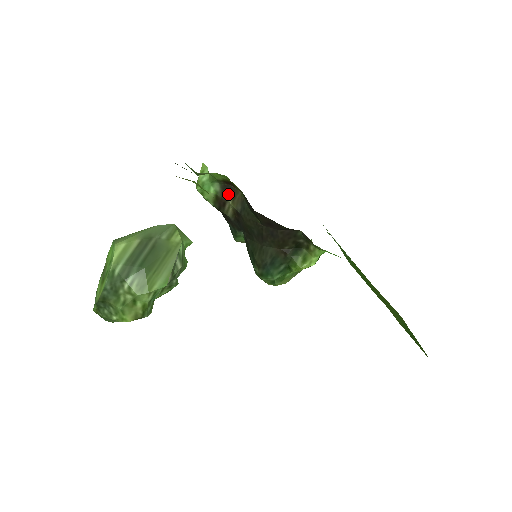
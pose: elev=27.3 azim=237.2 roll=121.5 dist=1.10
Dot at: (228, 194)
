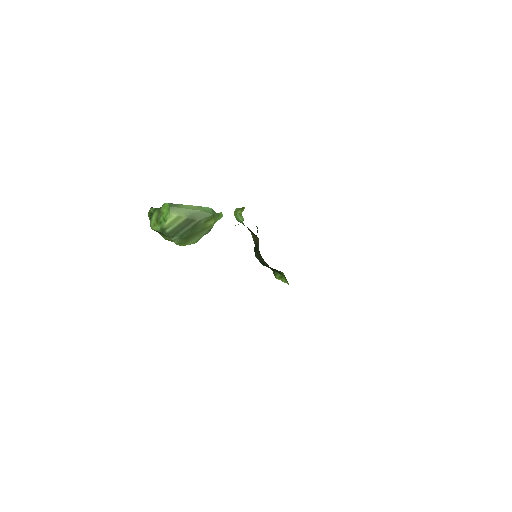
Dot at: (252, 232)
